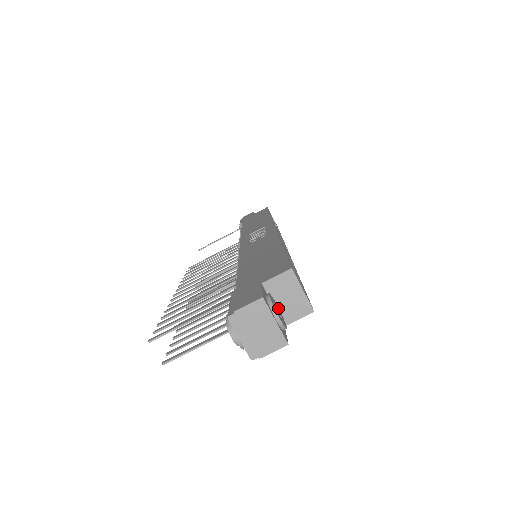
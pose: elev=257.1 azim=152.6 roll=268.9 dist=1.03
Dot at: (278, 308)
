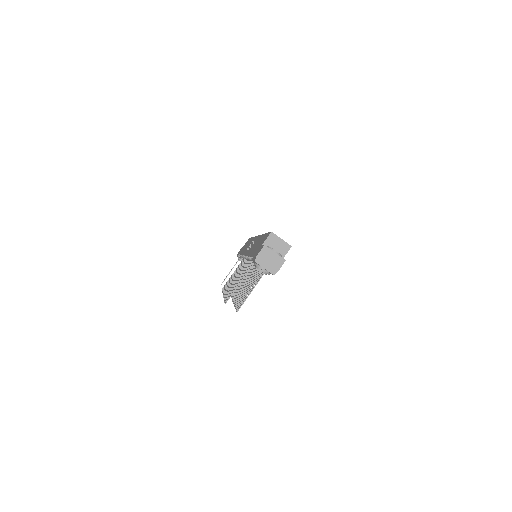
Dot at: occluded
